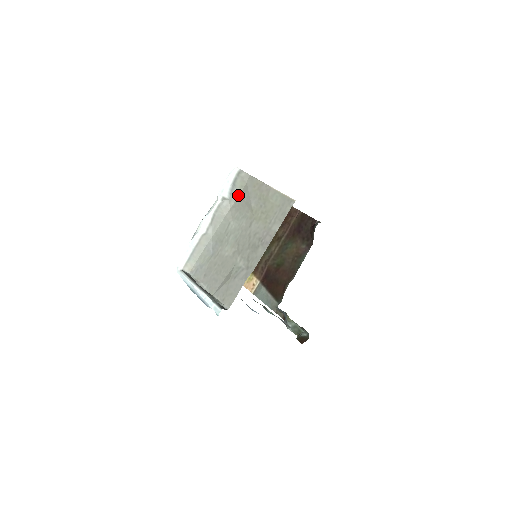
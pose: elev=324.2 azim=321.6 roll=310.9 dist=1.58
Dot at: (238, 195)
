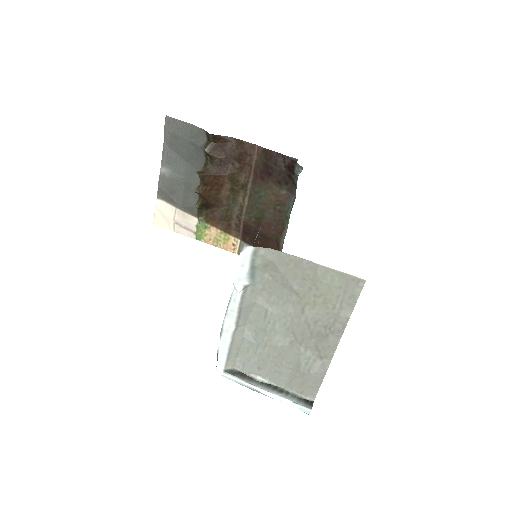
Dot at: (263, 275)
